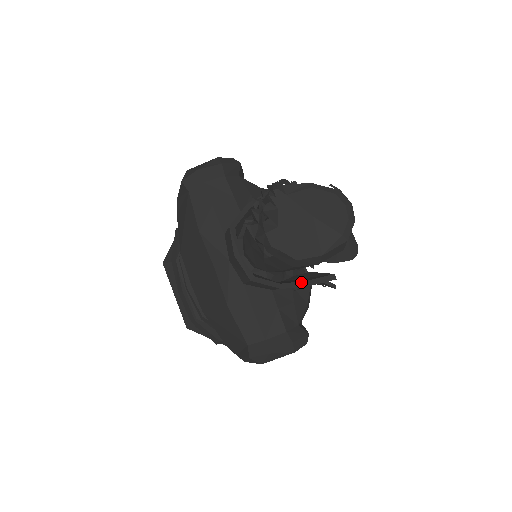
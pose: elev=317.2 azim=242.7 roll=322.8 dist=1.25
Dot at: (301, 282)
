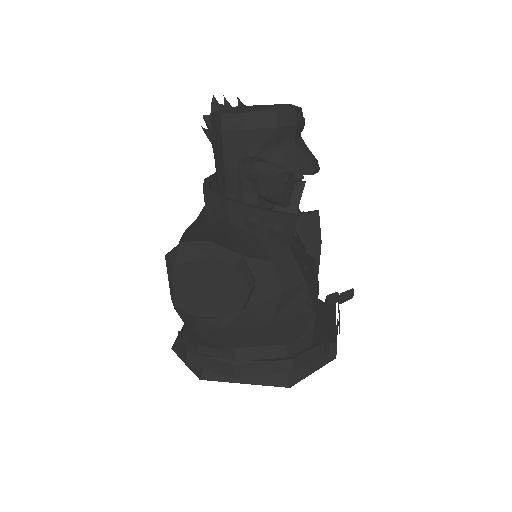
Dot at: (254, 206)
